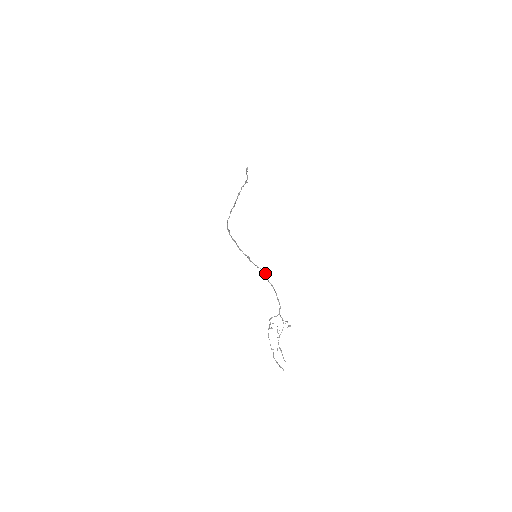
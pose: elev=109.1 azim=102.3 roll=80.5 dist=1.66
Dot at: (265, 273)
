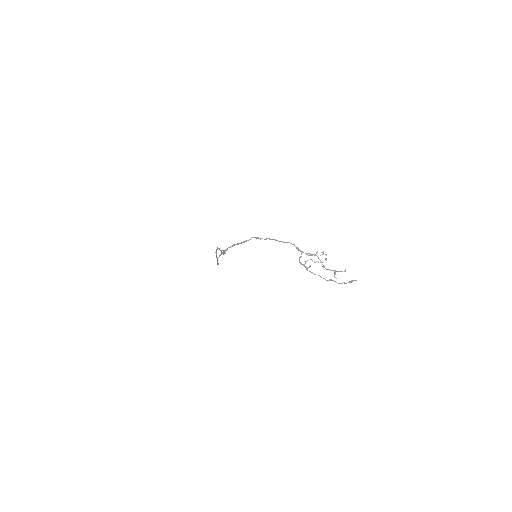
Dot at: (254, 237)
